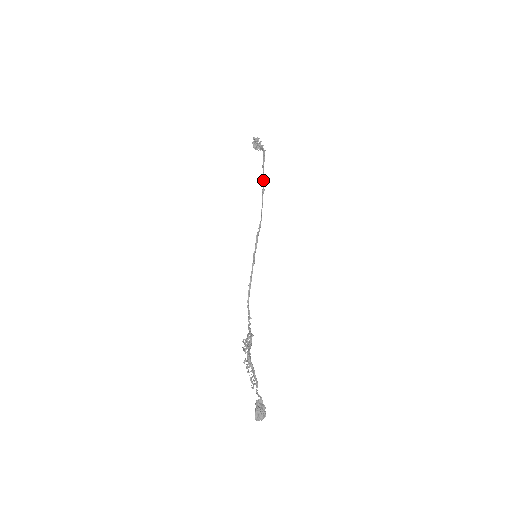
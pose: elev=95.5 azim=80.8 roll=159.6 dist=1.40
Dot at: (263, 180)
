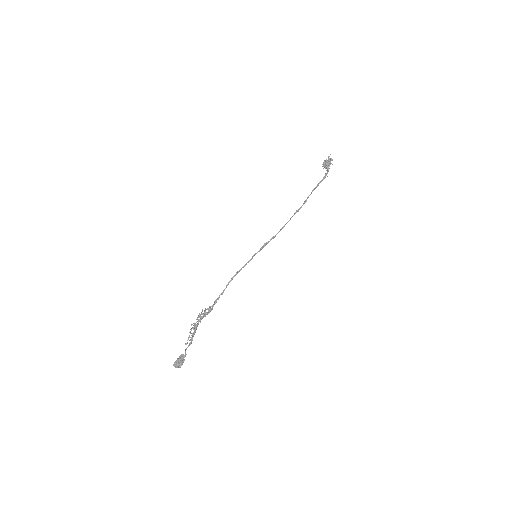
Dot at: (304, 202)
